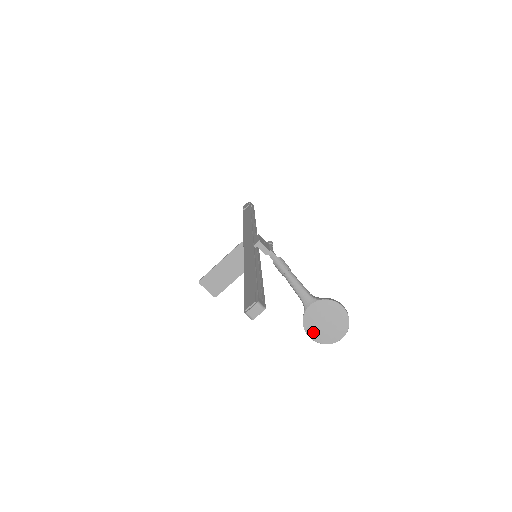
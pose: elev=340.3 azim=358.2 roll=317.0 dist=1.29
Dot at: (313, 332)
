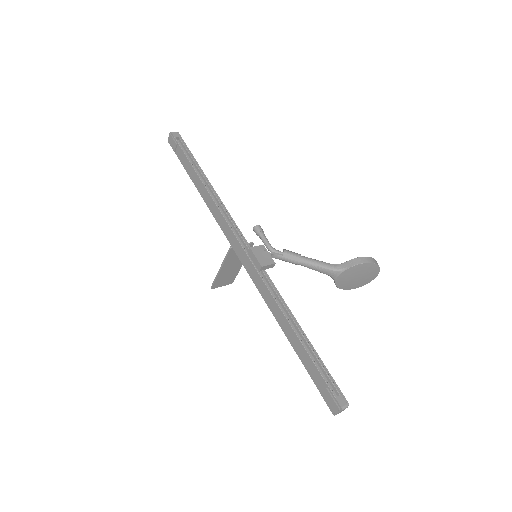
Dot at: (349, 287)
